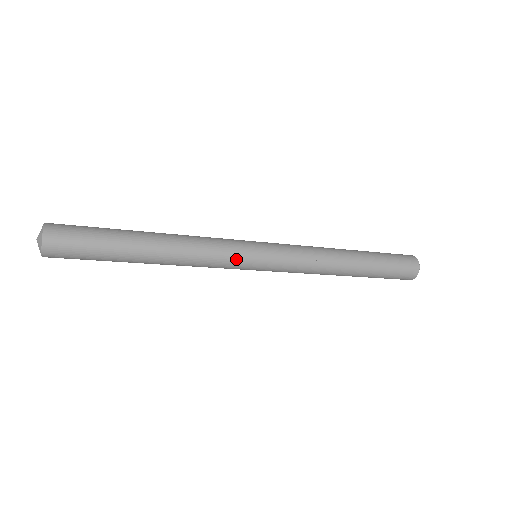
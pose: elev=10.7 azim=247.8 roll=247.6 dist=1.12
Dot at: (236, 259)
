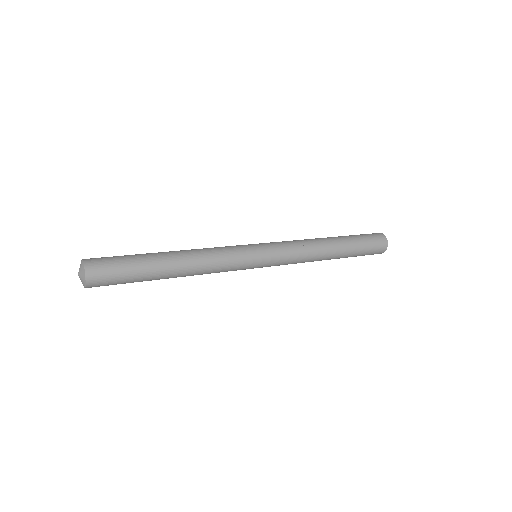
Dot at: (241, 257)
